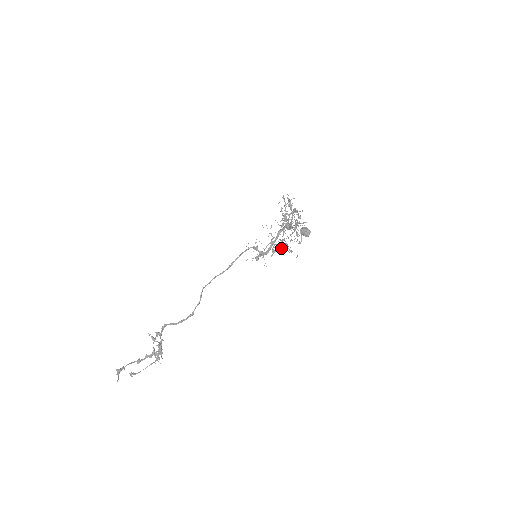
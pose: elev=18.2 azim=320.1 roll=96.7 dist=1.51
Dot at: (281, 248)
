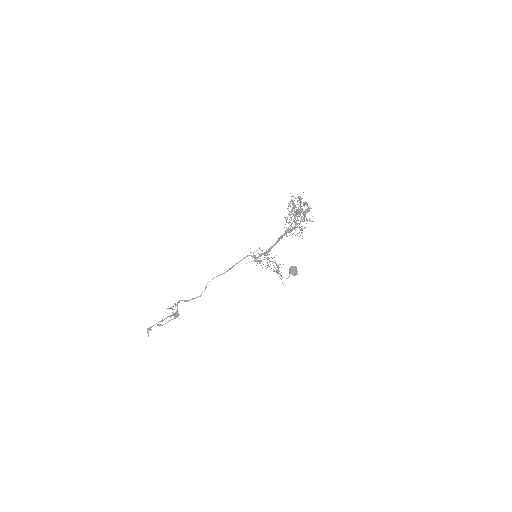
Dot at: (273, 270)
